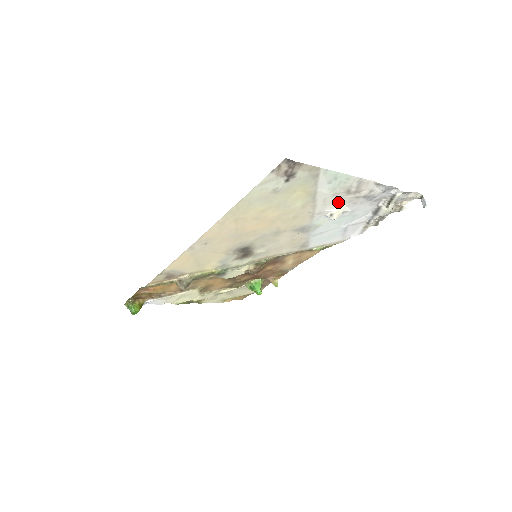
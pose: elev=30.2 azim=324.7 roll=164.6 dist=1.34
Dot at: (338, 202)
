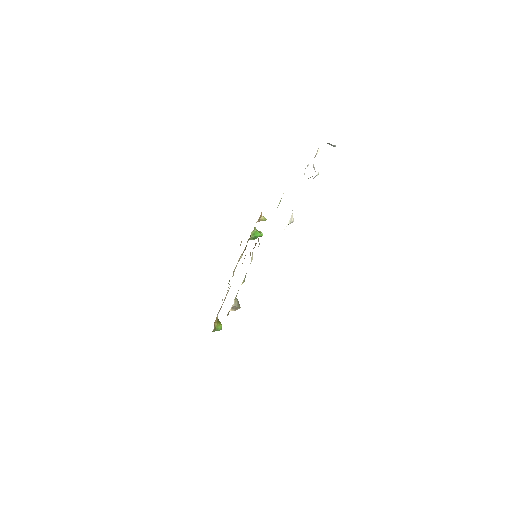
Dot at: occluded
